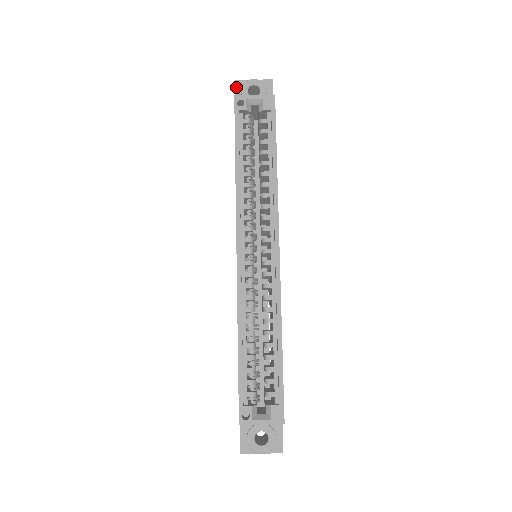
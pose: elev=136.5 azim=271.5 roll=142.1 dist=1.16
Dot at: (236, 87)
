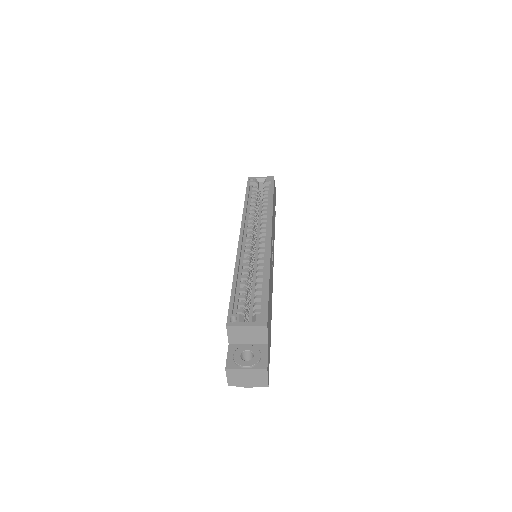
Dot at: occluded
